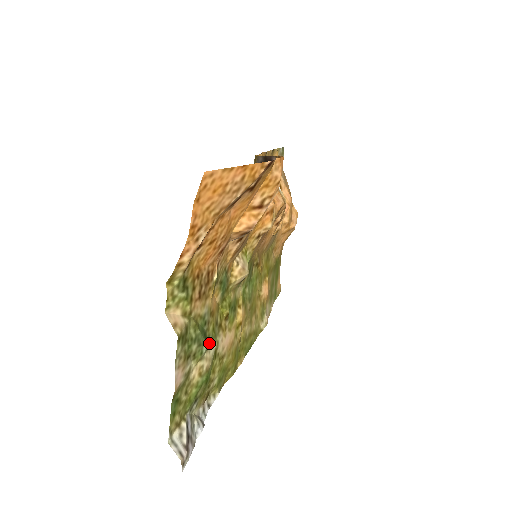
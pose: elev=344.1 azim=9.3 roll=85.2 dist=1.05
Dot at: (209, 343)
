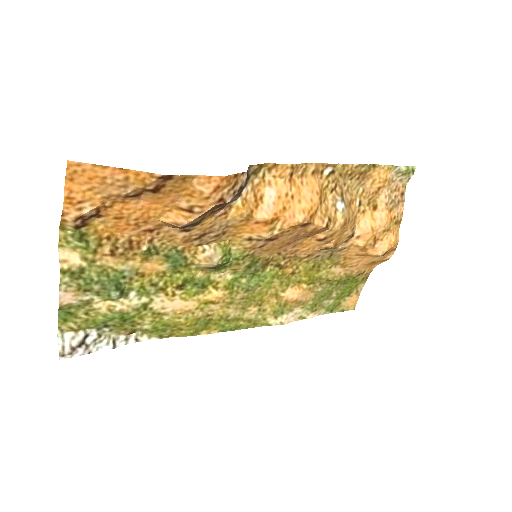
Dot at: (131, 294)
